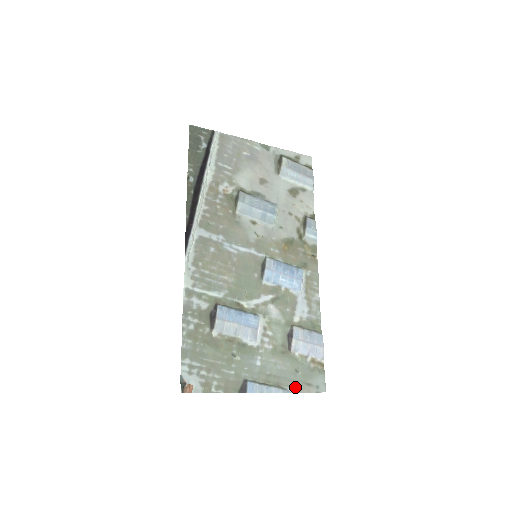
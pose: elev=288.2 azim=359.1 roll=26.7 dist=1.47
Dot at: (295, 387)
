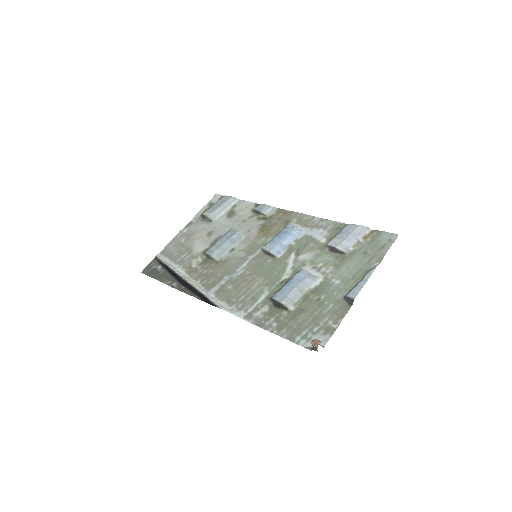
Dot at: (377, 259)
